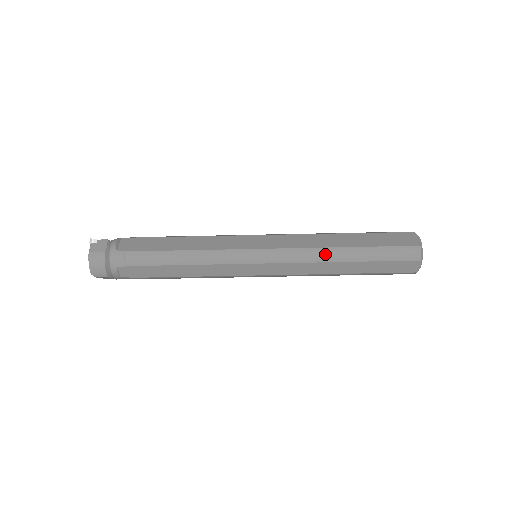
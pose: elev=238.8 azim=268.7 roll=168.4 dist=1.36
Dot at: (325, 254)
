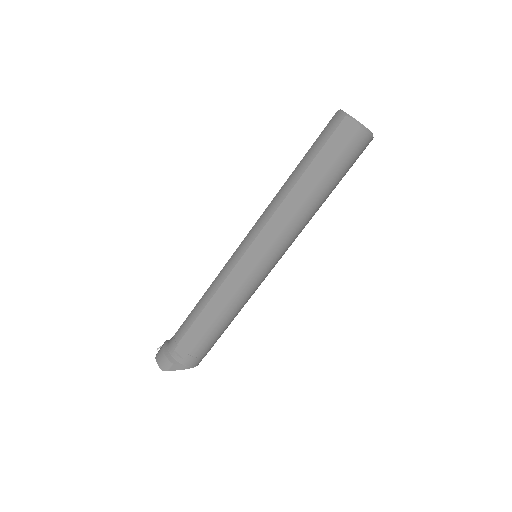
Dot at: (279, 195)
